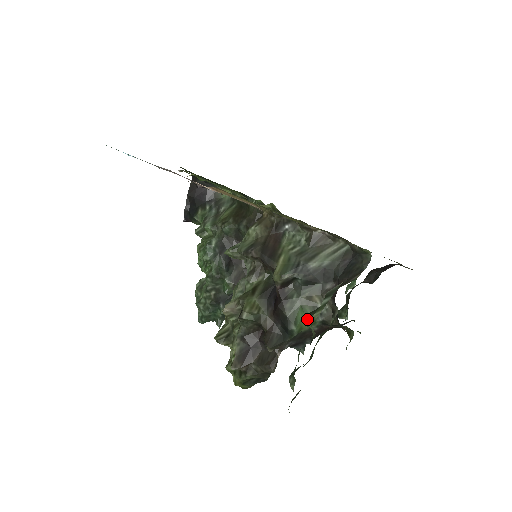
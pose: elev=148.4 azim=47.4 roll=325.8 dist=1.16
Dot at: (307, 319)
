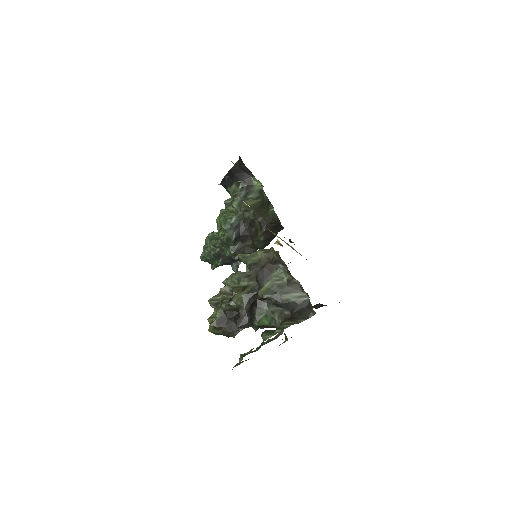
Dot at: (264, 335)
